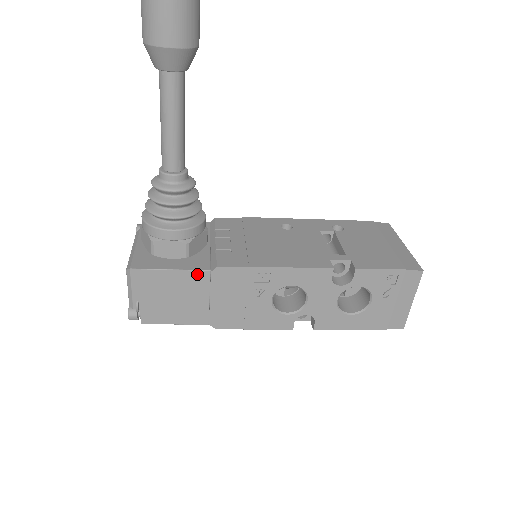
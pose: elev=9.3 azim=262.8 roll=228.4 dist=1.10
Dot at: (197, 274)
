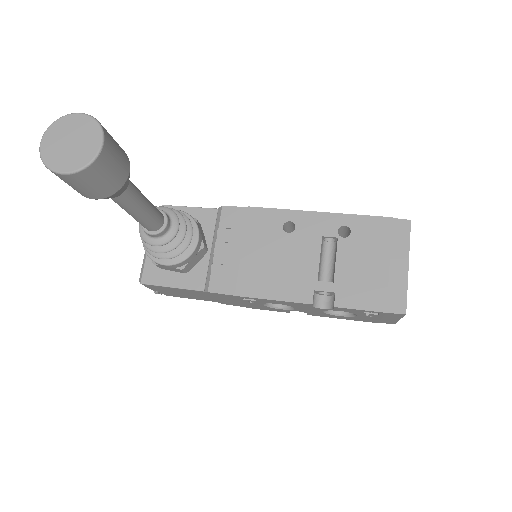
Dot at: (194, 291)
